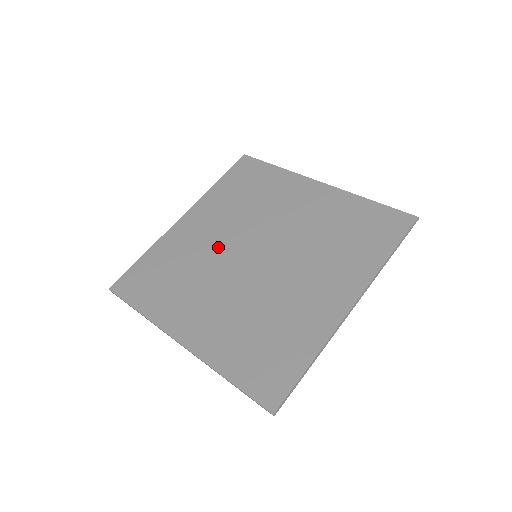
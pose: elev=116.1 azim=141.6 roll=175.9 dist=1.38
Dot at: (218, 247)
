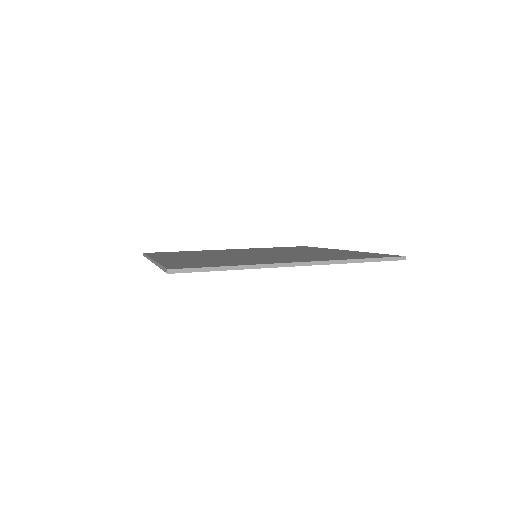
Dot at: (235, 252)
